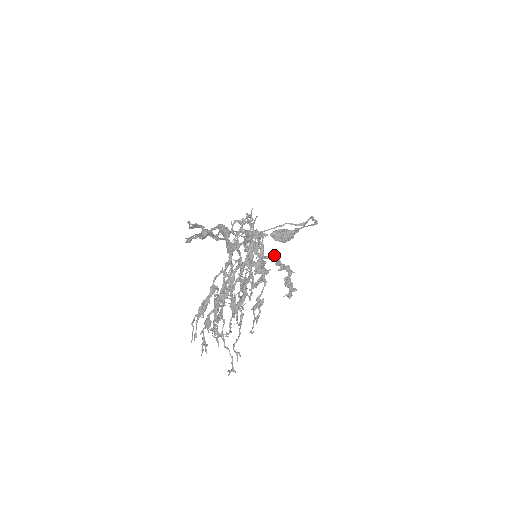
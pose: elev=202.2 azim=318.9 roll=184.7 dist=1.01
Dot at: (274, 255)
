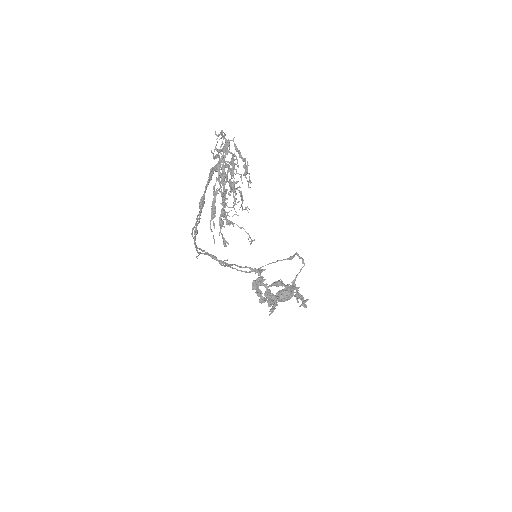
Dot at: (277, 281)
